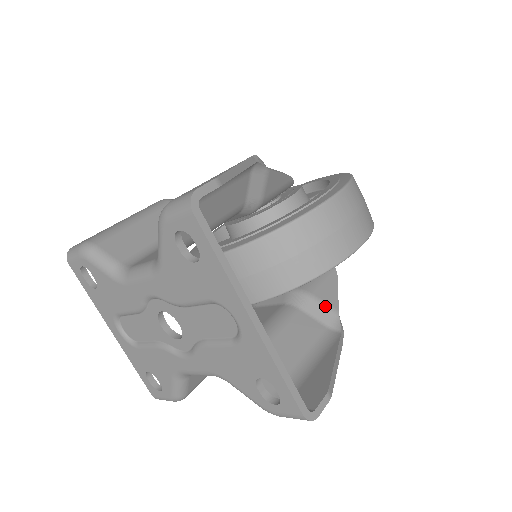
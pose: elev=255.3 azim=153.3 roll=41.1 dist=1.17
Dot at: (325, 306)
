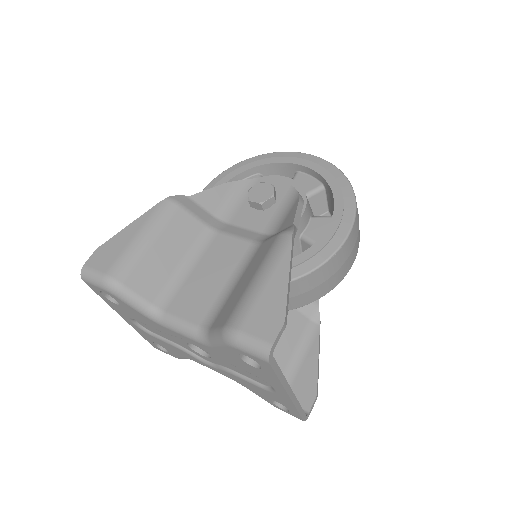
Dot at: occluded
